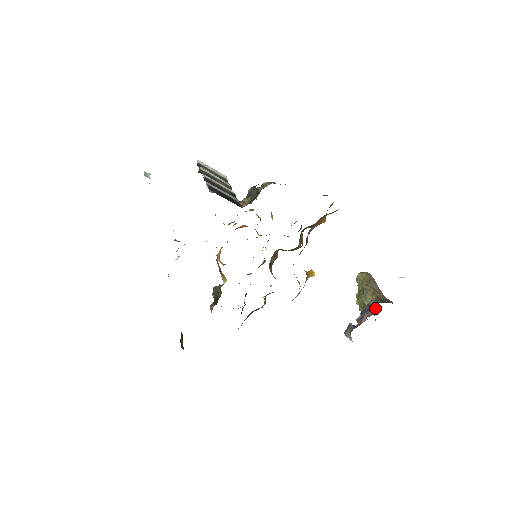
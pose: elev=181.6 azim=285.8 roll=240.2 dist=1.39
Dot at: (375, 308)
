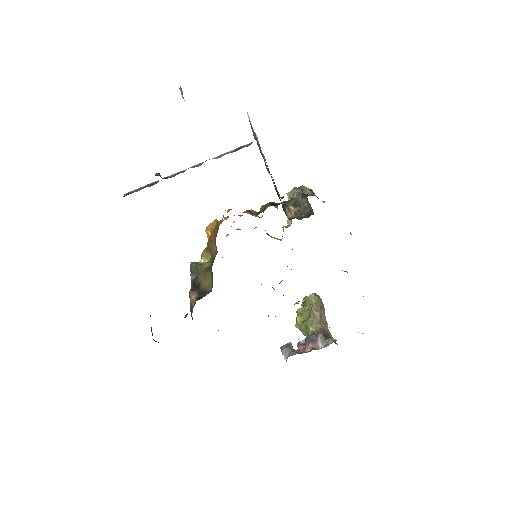
Dot at: (322, 343)
